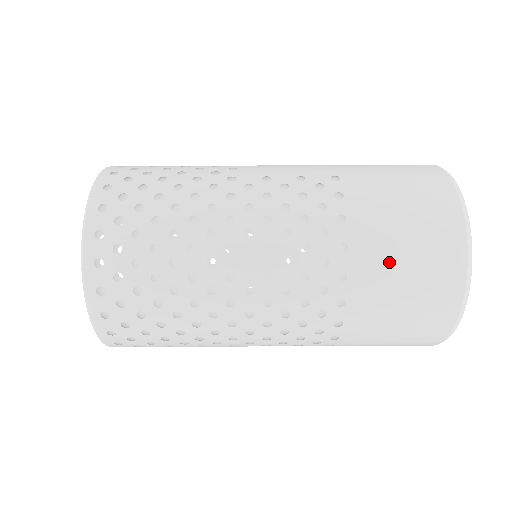
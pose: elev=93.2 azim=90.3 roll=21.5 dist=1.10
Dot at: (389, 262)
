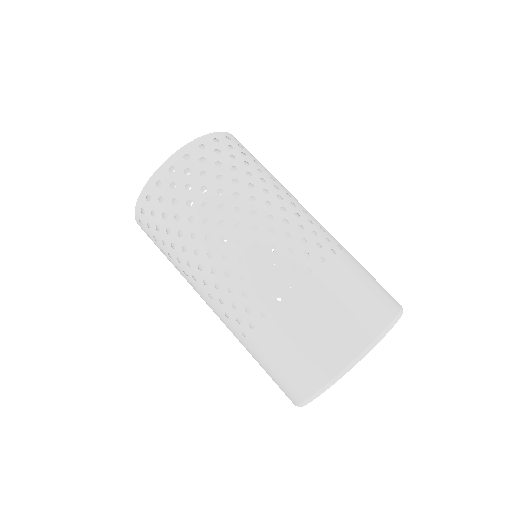
Dot at: (339, 290)
